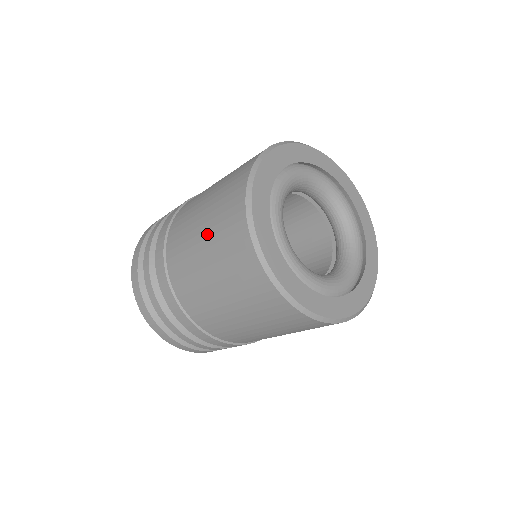
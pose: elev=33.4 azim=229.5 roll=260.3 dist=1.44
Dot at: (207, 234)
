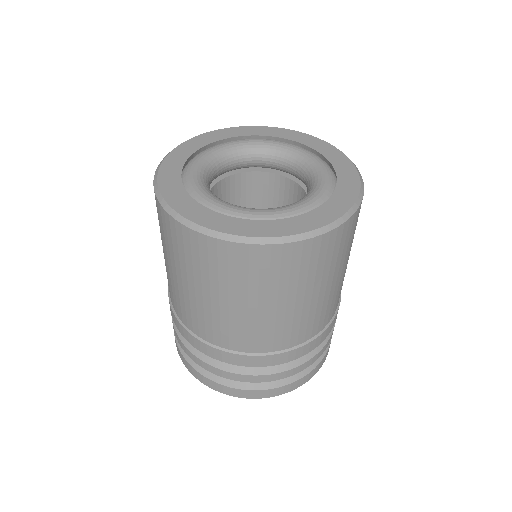
Dot at: occluded
